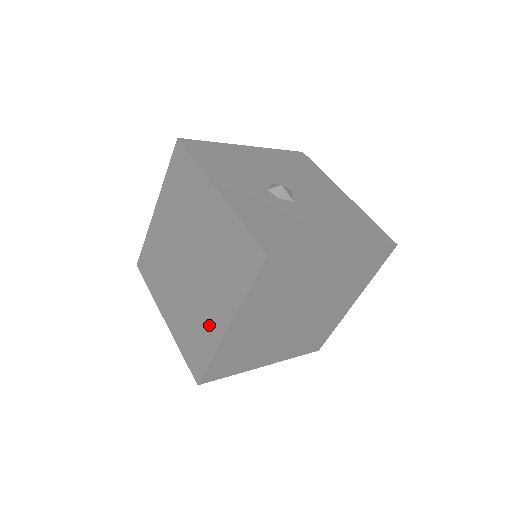
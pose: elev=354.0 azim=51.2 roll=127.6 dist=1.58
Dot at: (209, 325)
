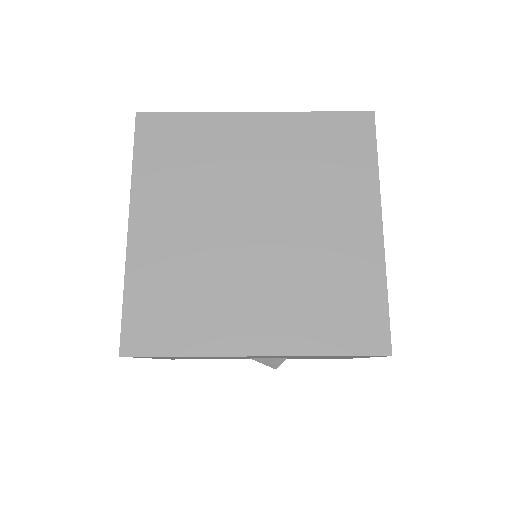
Dot at: occluded
